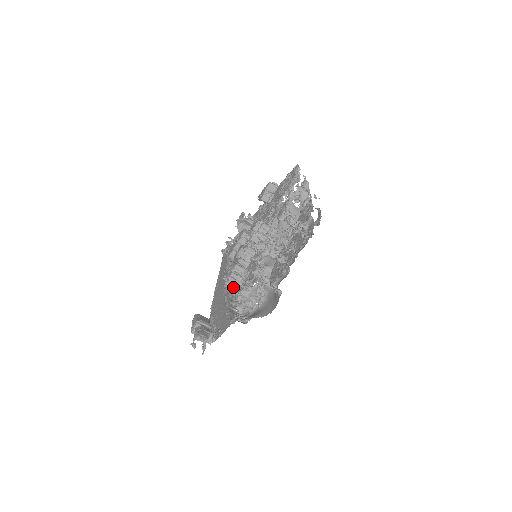
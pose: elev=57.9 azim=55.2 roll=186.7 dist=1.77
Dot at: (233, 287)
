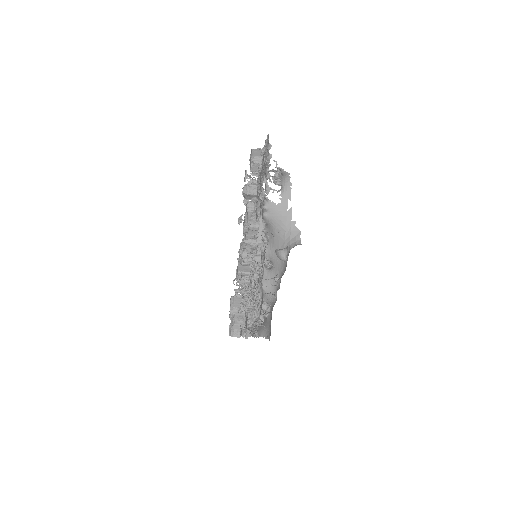
Dot at: occluded
